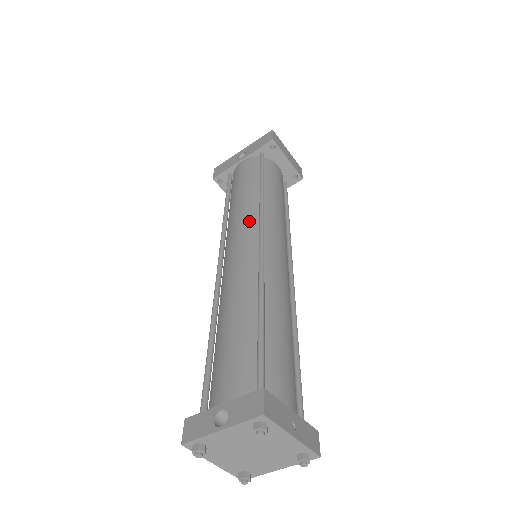
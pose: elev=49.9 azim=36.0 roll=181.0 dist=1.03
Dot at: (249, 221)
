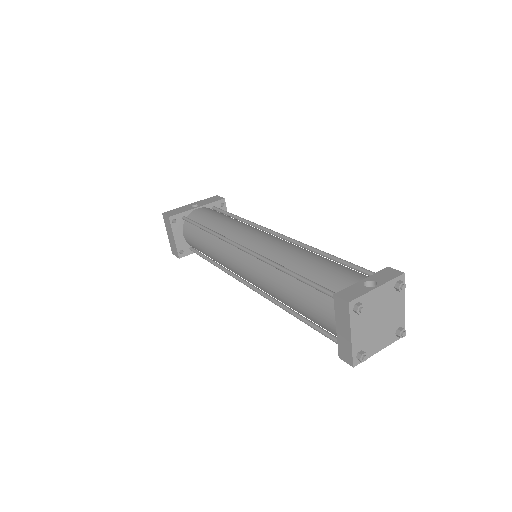
Dot at: (253, 228)
